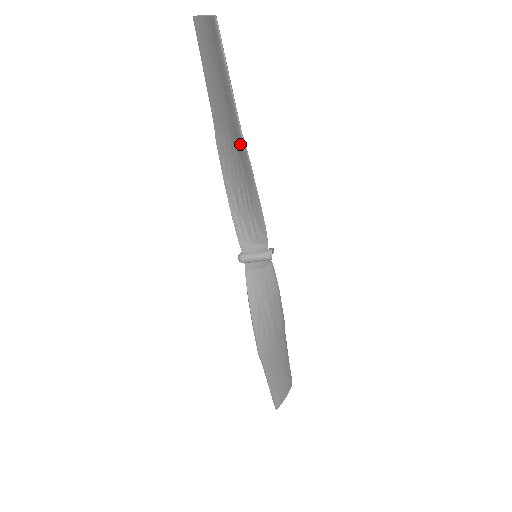
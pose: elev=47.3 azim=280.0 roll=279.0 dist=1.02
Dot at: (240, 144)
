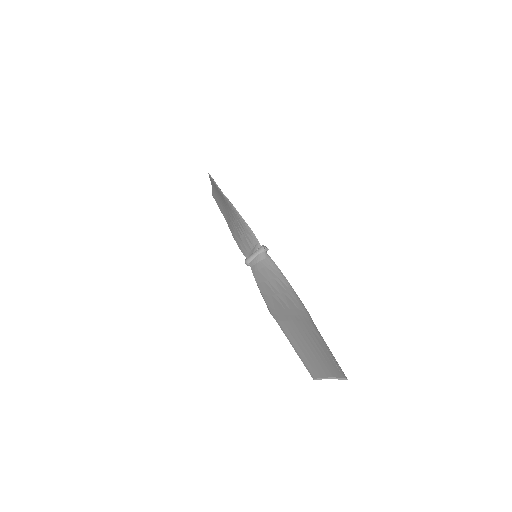
Dot at: (226, 202)
